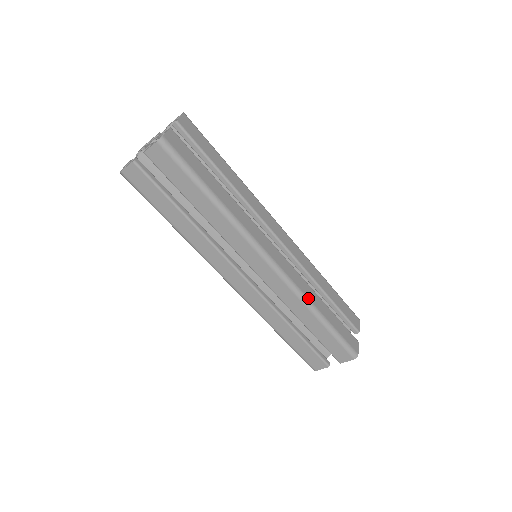
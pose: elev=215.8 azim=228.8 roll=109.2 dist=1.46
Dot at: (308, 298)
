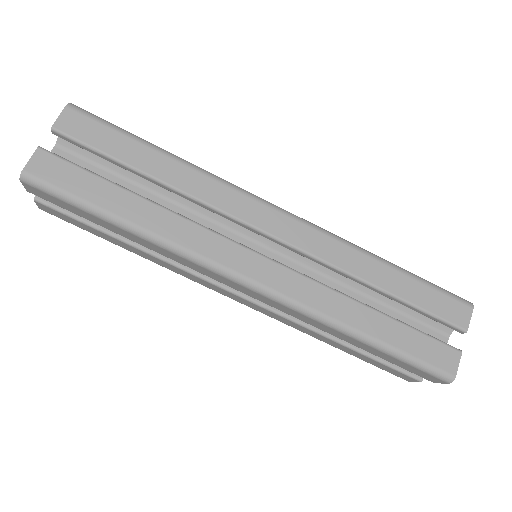
Dot at: (330, 317)
